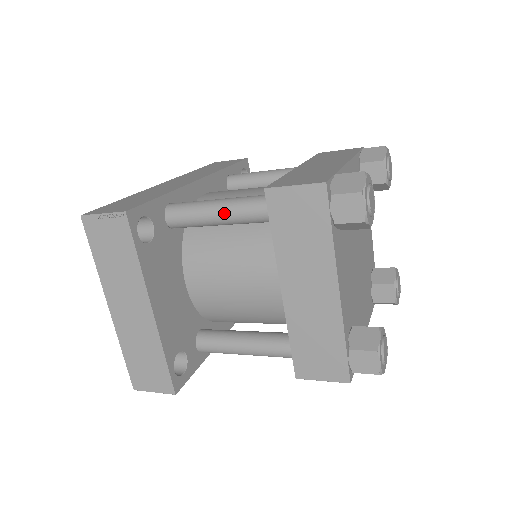
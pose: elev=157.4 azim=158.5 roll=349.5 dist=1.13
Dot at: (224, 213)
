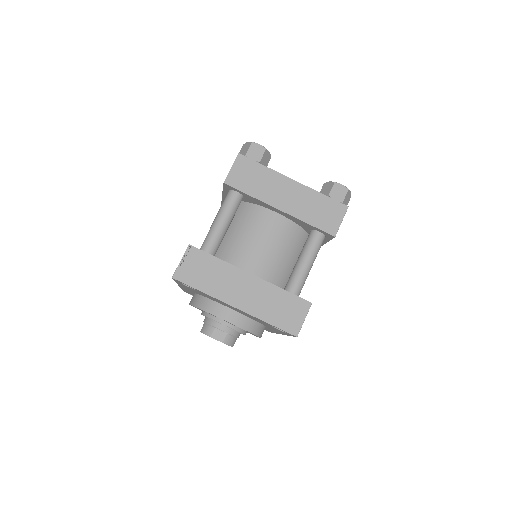
Dot at: (222, 218)
